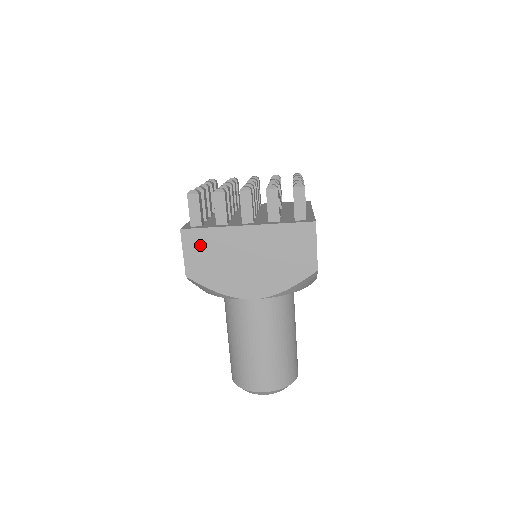
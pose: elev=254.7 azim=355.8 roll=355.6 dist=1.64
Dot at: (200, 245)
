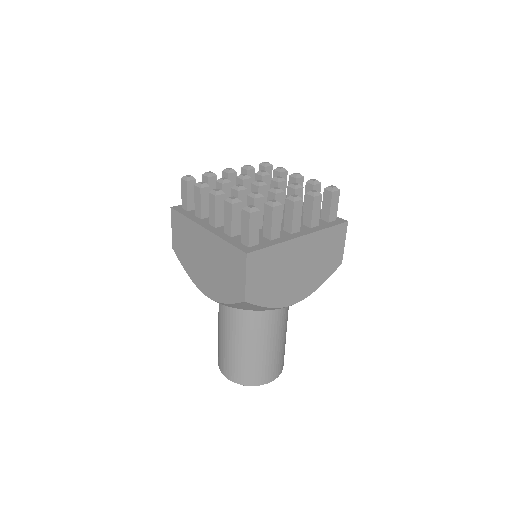
Dot at: (262, 265)
